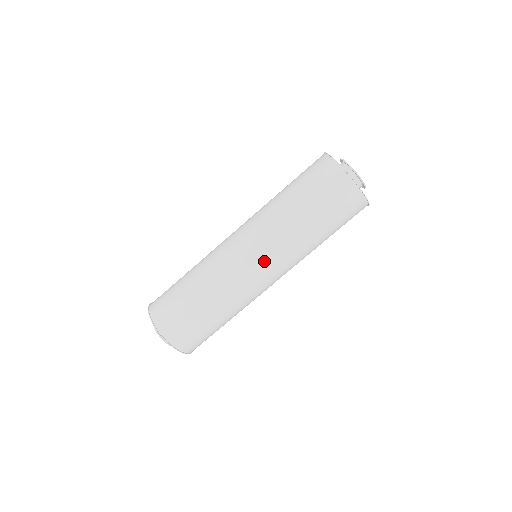
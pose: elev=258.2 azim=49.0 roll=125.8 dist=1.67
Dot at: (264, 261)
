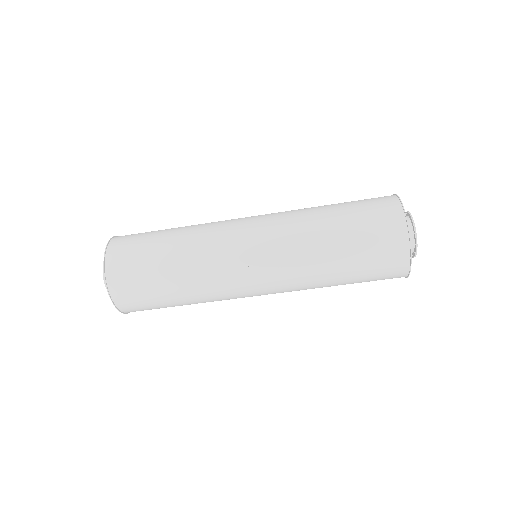
Dot at: (262, 266)
